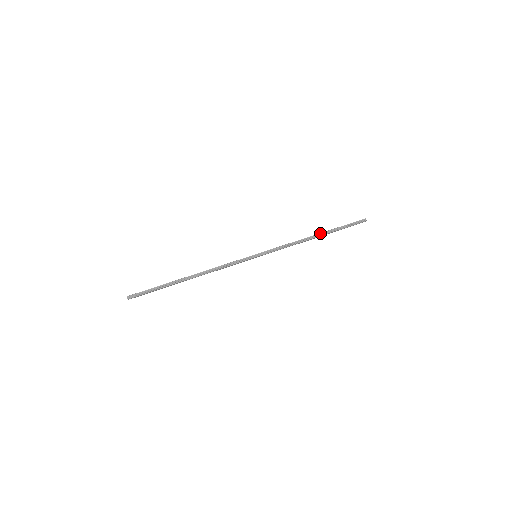
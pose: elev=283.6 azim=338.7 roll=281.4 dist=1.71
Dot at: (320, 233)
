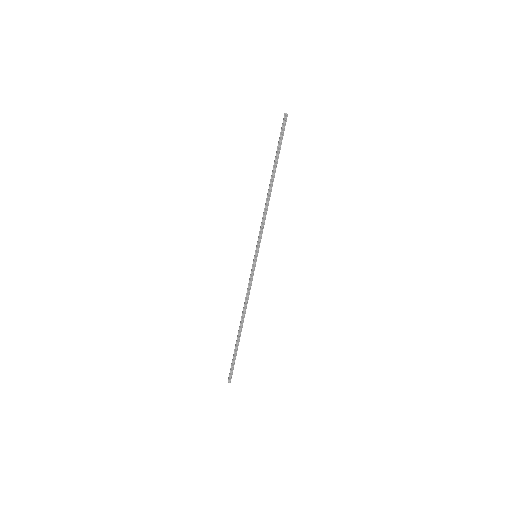
Dot at: (271, 177)
